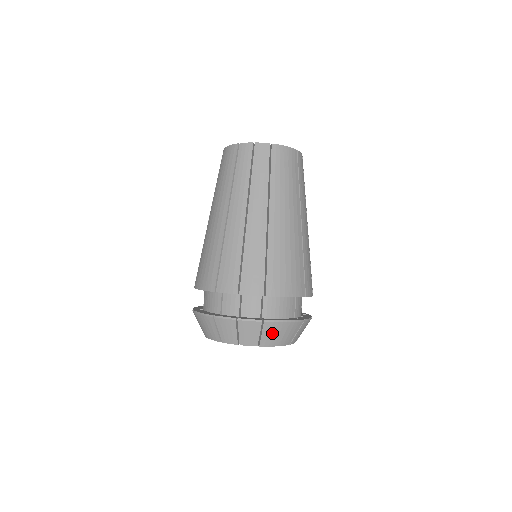
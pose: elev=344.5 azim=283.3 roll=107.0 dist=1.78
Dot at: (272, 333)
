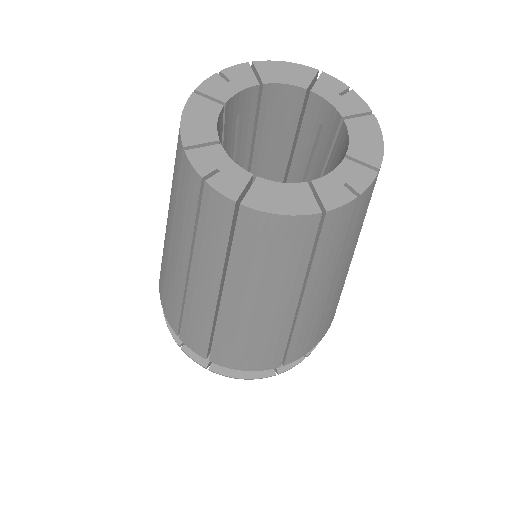
Dot at: occluded
